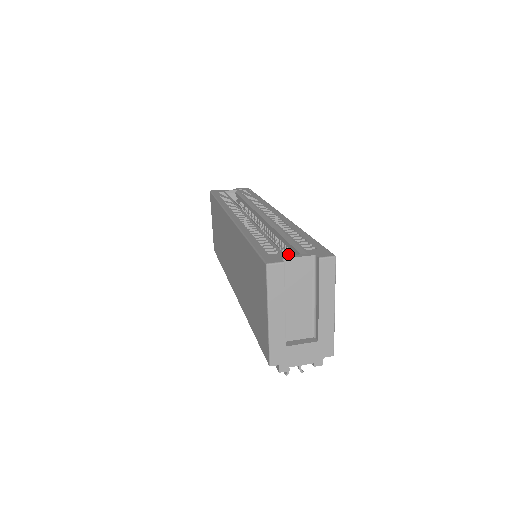
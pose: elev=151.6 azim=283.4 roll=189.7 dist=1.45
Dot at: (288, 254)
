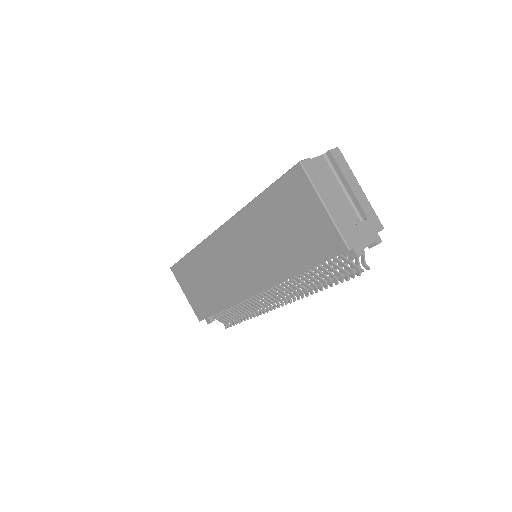
Dot at: occluded
